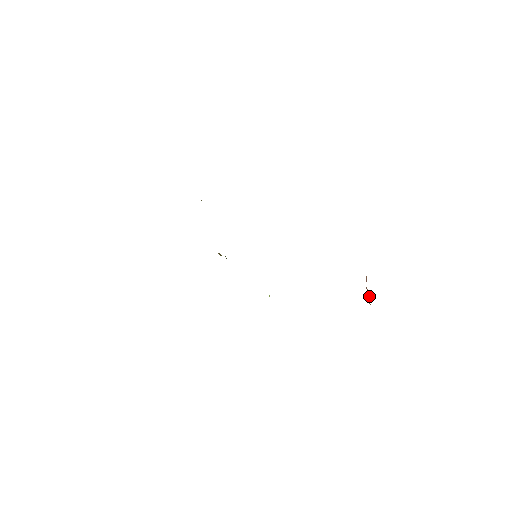
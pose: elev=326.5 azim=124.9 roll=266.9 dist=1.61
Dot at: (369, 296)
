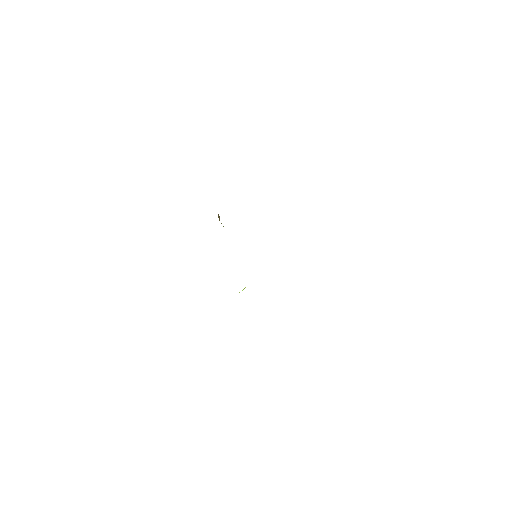
Dot at: occluded
